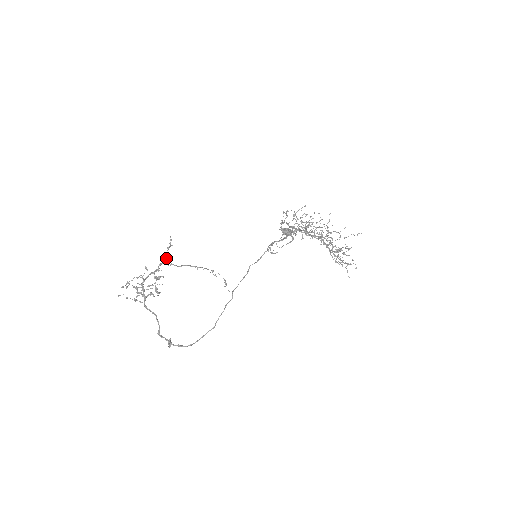
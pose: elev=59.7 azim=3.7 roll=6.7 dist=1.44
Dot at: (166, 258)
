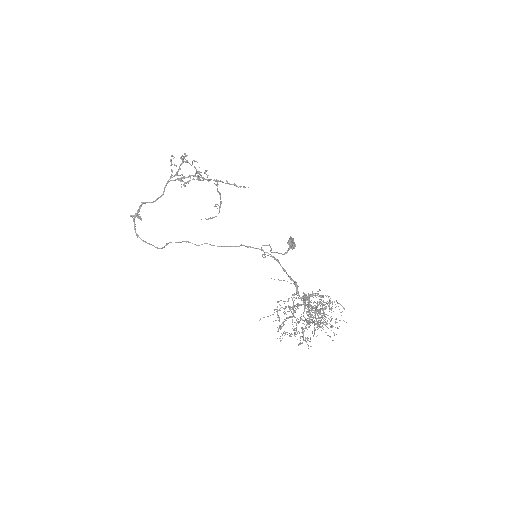
Dot at: occluded
